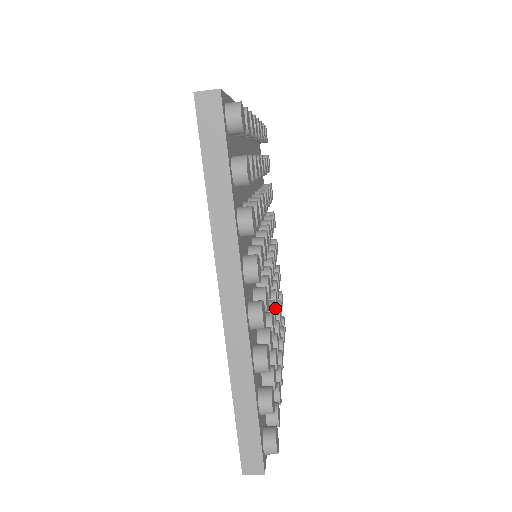
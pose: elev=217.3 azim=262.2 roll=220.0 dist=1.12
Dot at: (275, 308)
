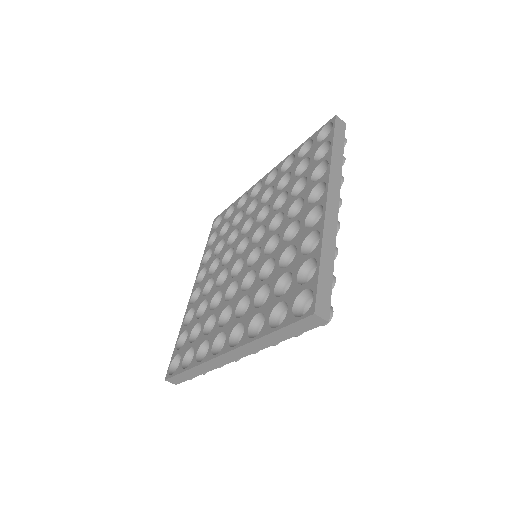
Dot at: occluded
